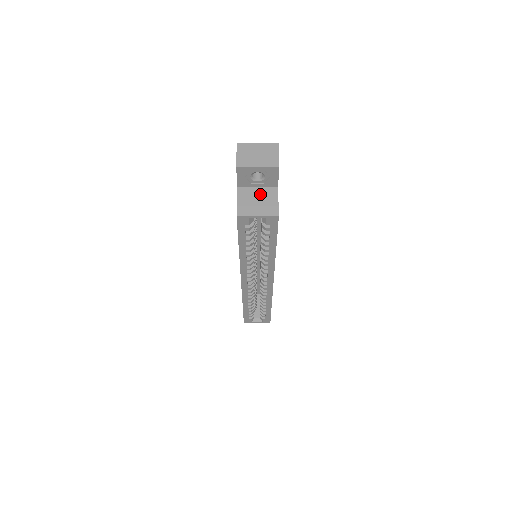
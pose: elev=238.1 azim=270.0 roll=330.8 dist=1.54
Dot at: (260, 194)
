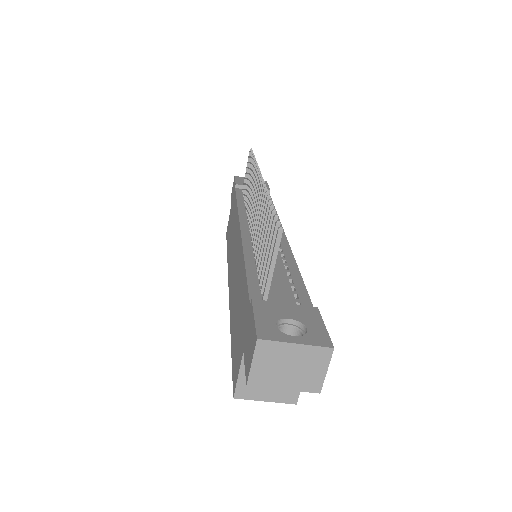
Dot at: occluded
